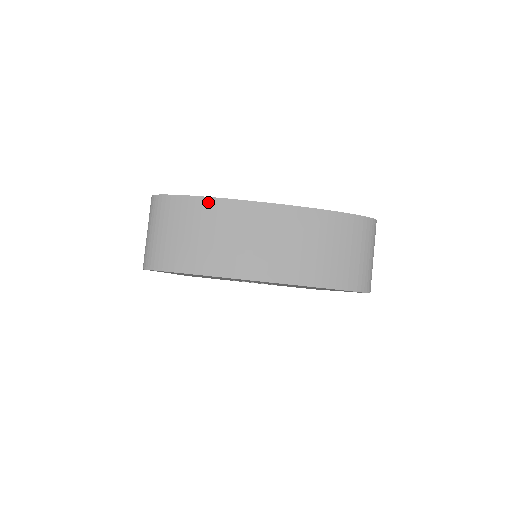
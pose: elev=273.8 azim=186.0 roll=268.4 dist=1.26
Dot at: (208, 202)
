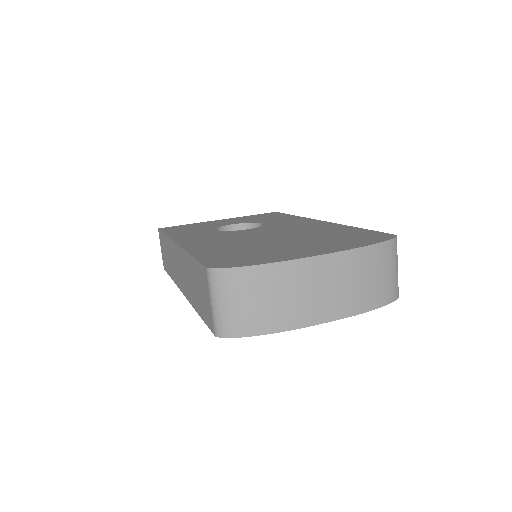
Dot at: (272, 268)
